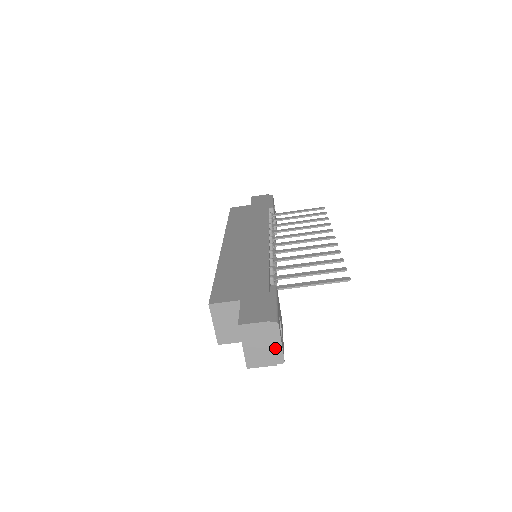
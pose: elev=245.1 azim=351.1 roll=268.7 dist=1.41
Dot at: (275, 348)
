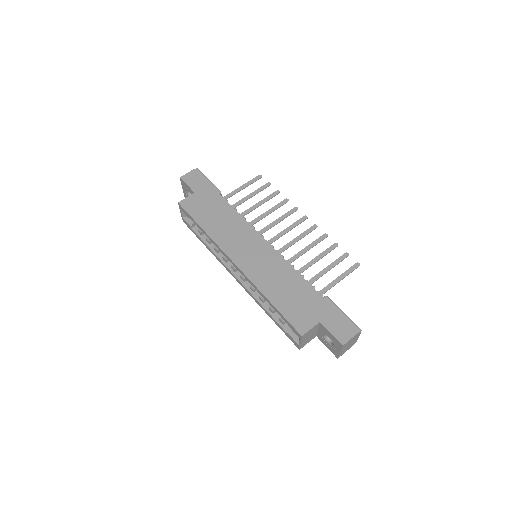
Dot at: (355, 341)
